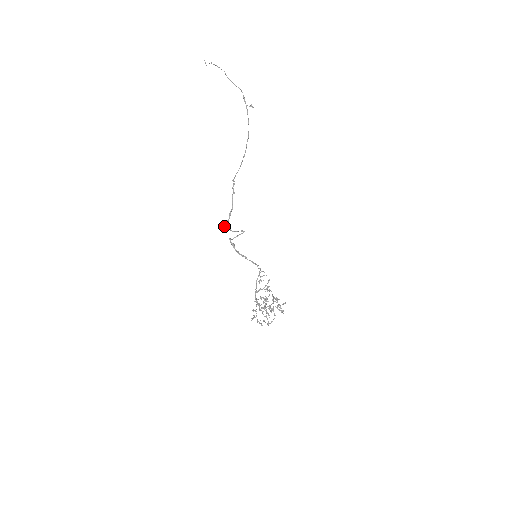
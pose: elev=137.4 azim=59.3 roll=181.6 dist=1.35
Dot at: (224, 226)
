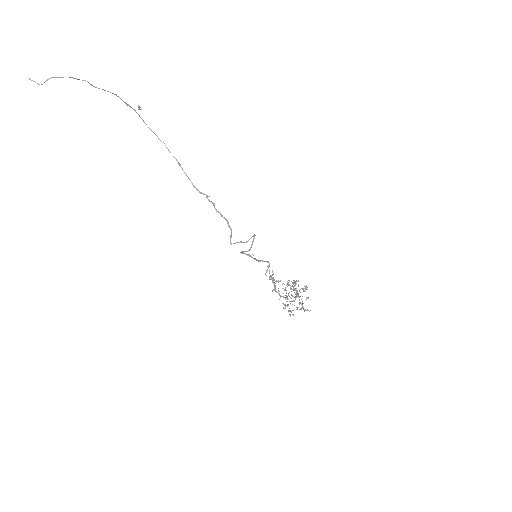
Dot at: (231, 243)
